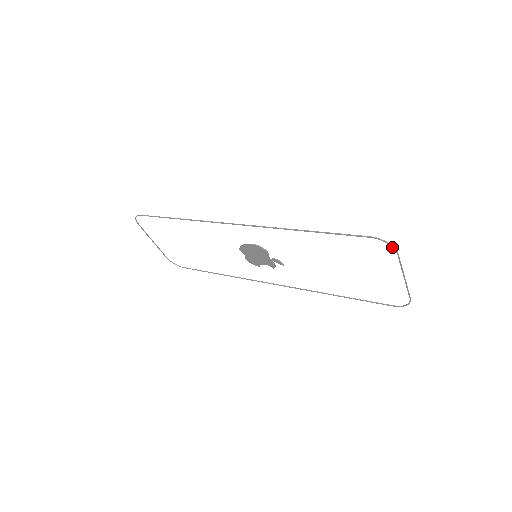
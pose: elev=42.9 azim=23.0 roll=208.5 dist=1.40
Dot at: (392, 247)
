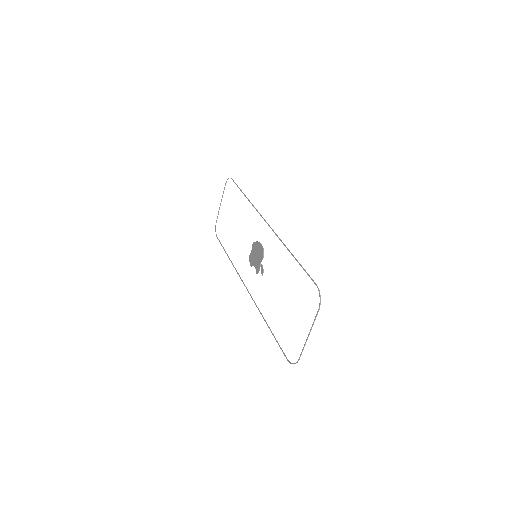
Dot at: (320, 301)
